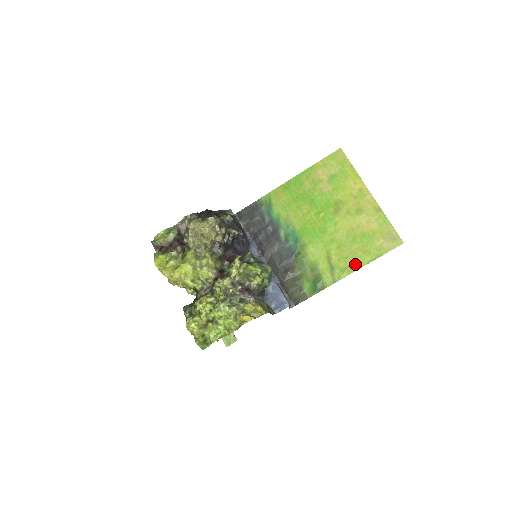
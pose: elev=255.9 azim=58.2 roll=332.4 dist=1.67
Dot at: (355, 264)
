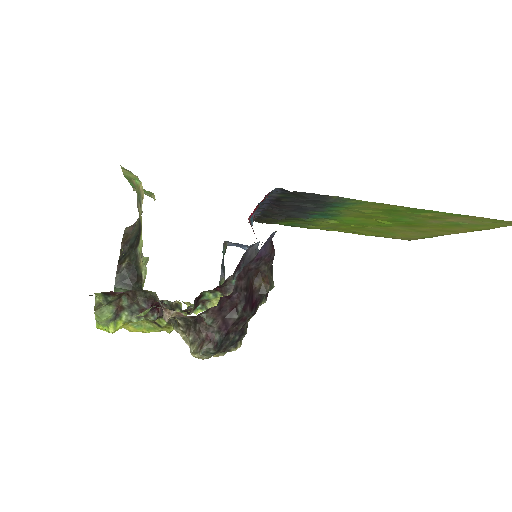
Dot at: occluded
